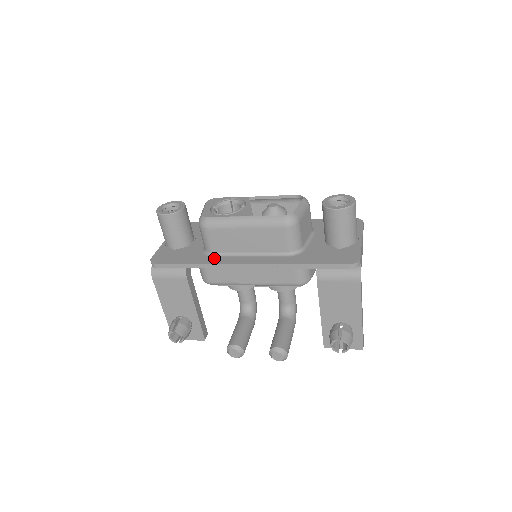
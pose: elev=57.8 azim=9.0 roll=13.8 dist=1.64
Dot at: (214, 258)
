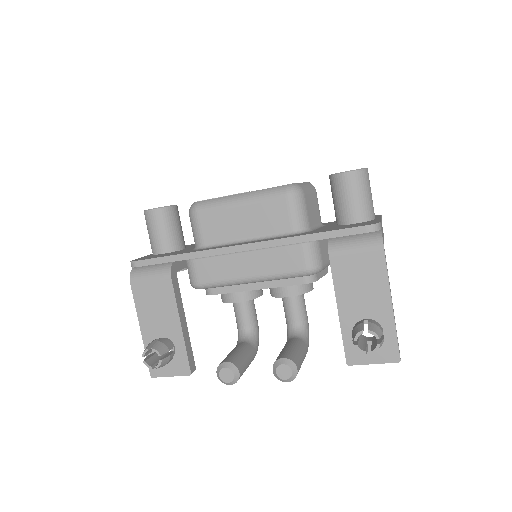
Dot at: (204, 249)
